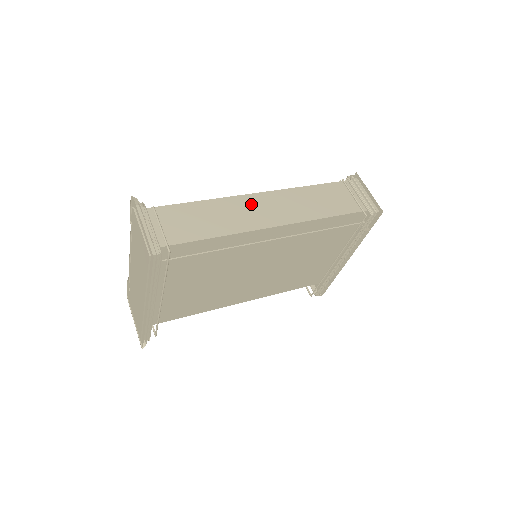
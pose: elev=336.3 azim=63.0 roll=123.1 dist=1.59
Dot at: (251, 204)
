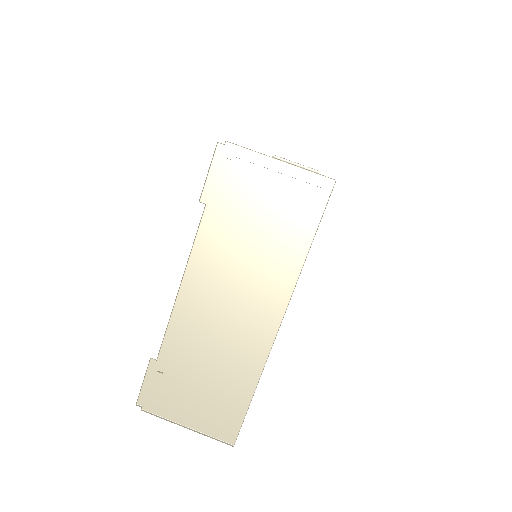
Dot at: occluded
